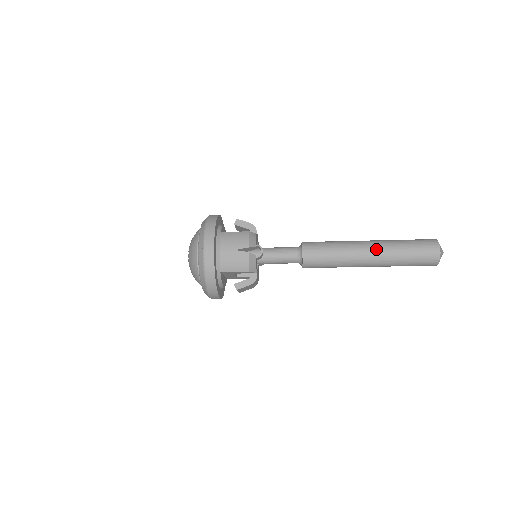
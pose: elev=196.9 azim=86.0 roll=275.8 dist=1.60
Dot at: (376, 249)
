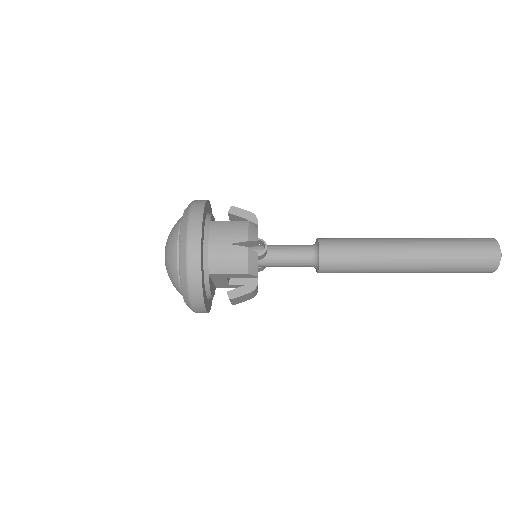
Dot at: (417, 248)
